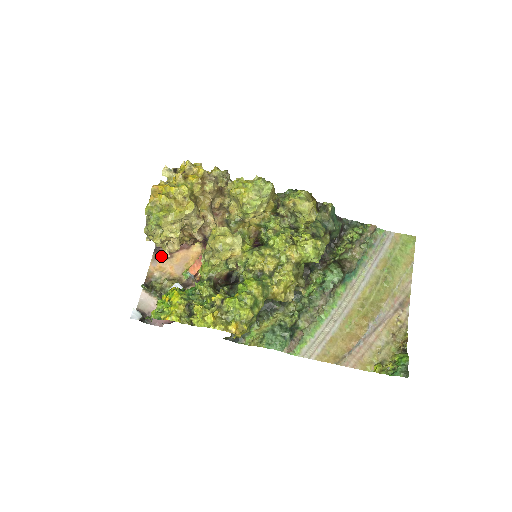
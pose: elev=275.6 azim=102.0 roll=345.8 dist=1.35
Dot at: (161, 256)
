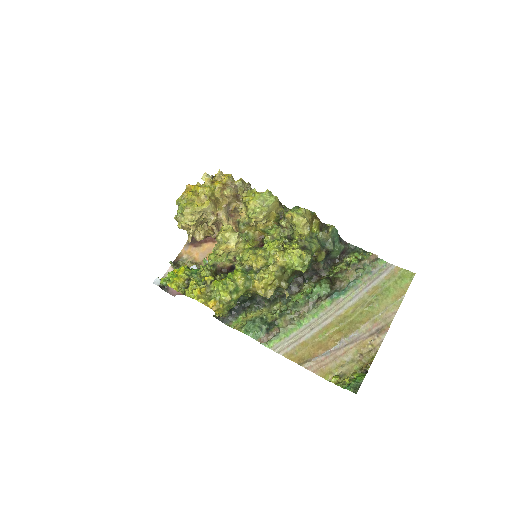
Dot at: (193, 244)
